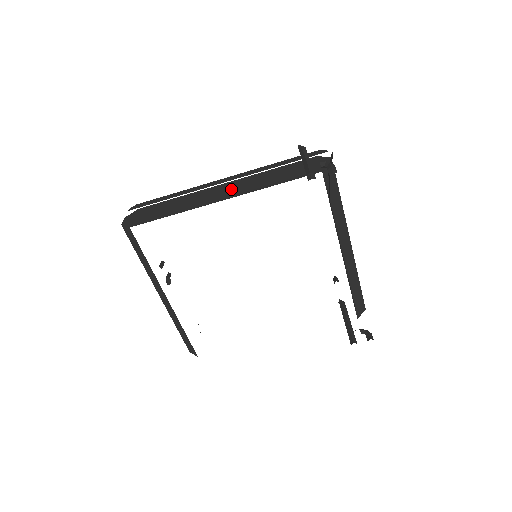
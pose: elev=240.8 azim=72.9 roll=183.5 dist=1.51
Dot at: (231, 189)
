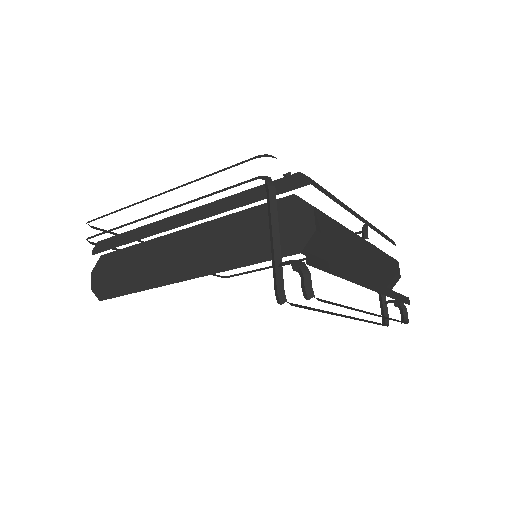
Dot at: (192, 253)
